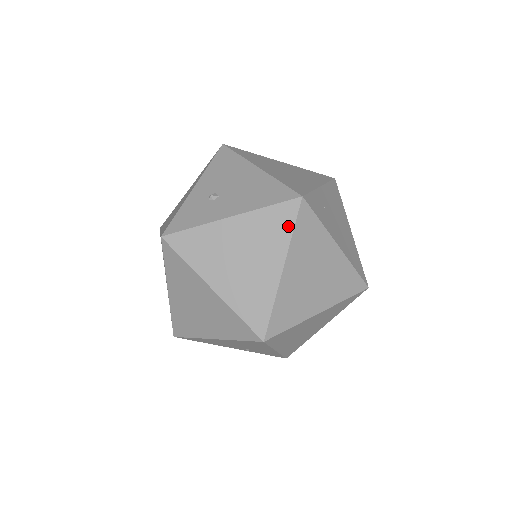
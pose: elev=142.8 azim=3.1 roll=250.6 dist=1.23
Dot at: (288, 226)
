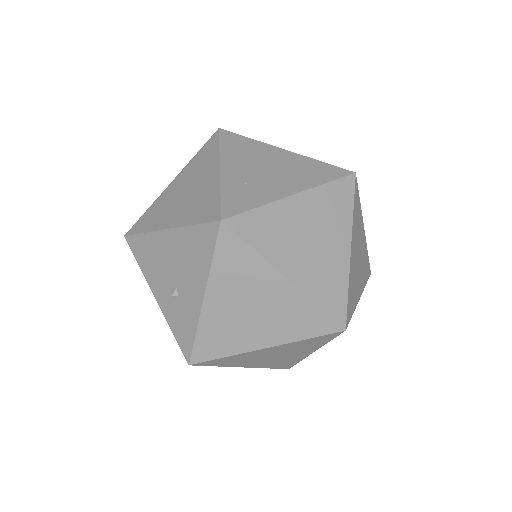
Dot at: (244, 251)
